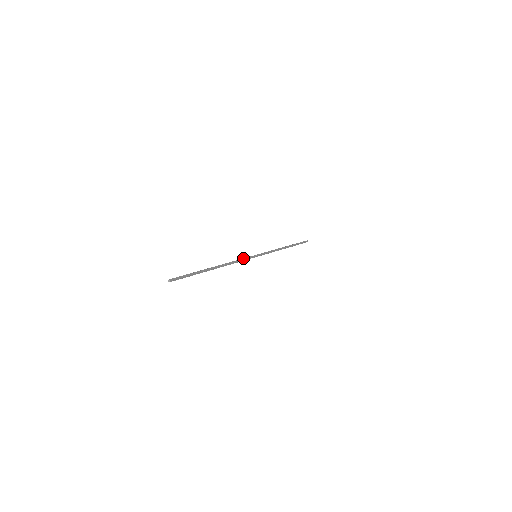
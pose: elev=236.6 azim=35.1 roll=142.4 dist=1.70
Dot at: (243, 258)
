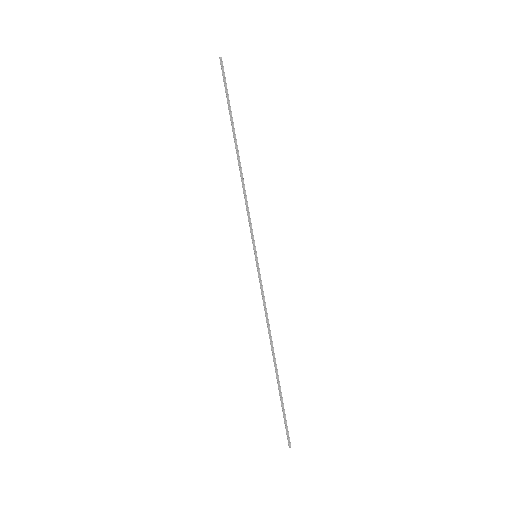
Dot at: occluded
